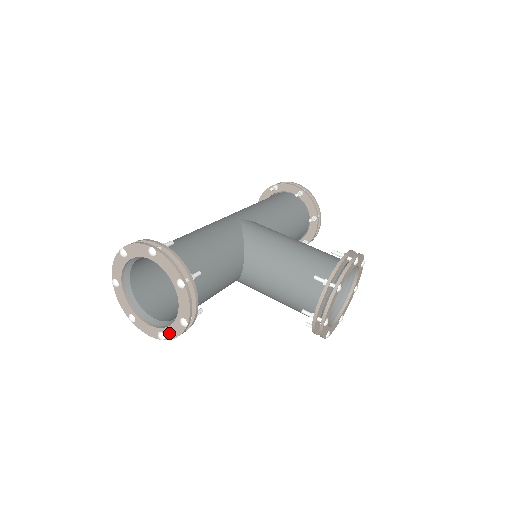
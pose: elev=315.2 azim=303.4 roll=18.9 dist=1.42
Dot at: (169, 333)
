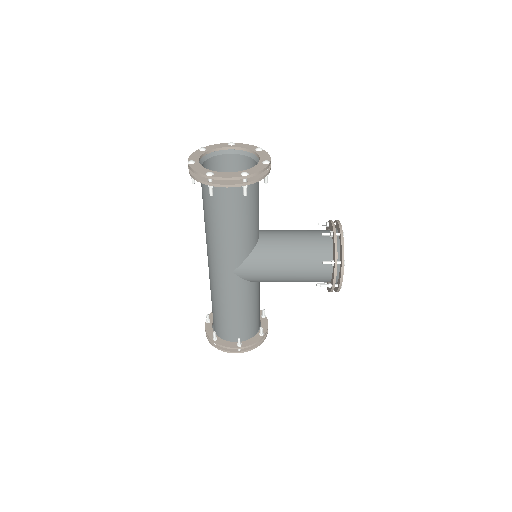
Dot at: (253, 170)
